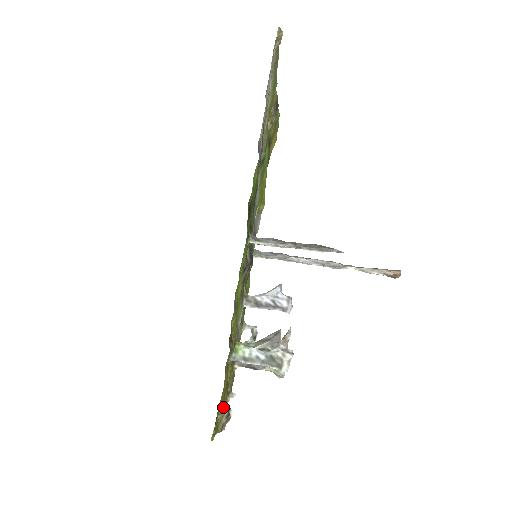
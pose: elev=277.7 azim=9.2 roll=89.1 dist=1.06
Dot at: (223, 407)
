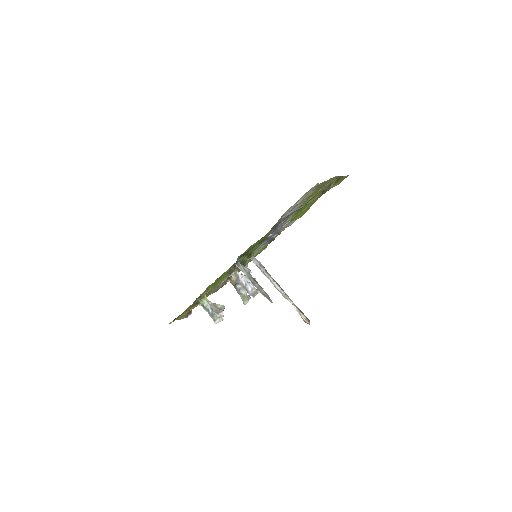
Dot at: (185, 314)
